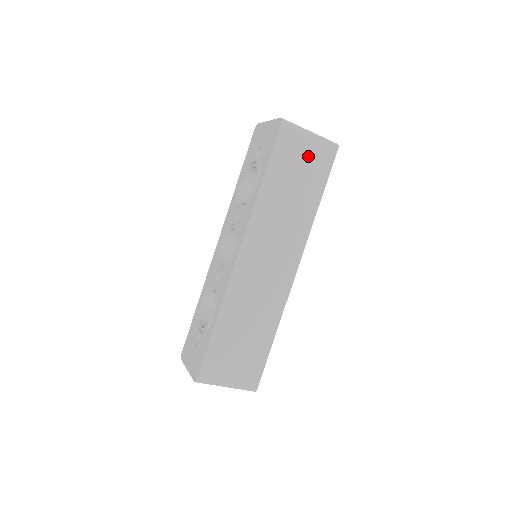
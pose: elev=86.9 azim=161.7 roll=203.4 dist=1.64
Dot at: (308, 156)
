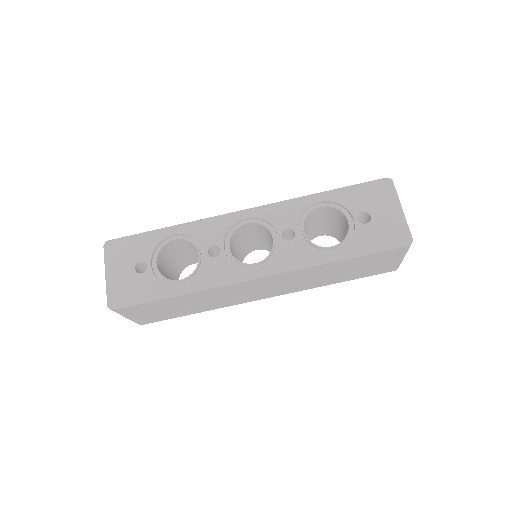
Dot at: (380, 265)
